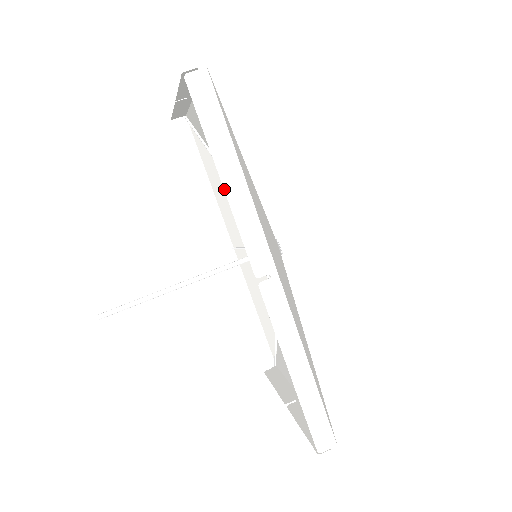
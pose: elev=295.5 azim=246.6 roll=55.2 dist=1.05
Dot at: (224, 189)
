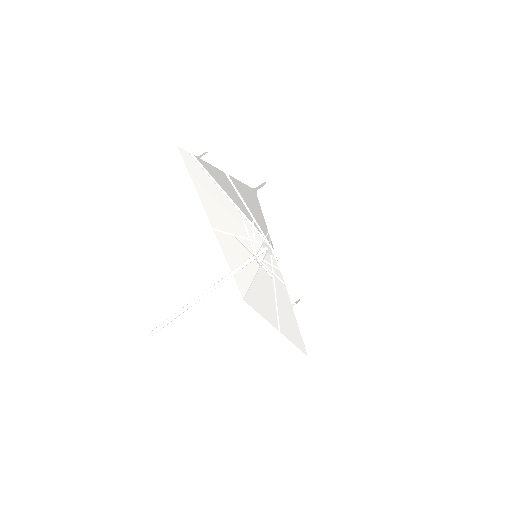
Dot at: (277, 259)
